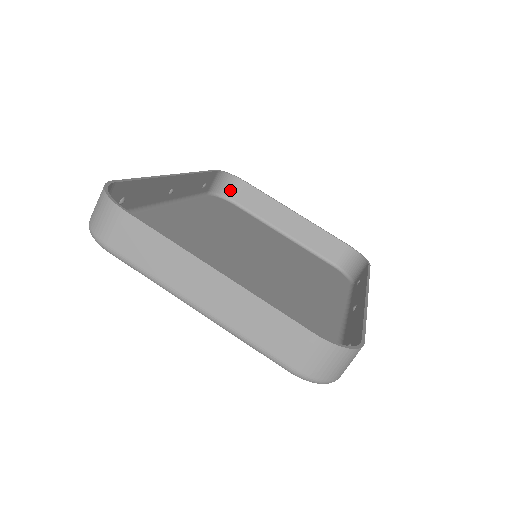
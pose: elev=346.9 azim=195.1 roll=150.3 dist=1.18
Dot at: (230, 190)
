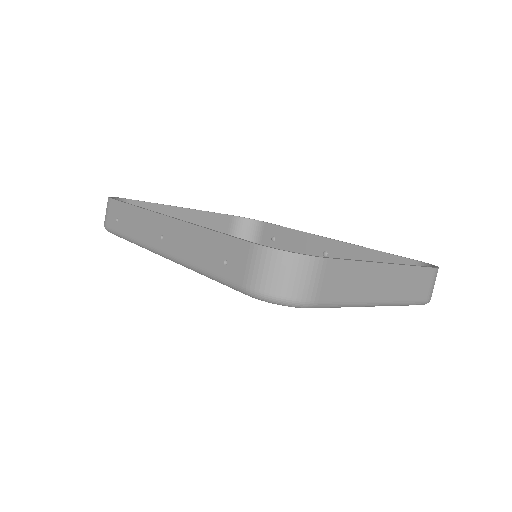
Dot at: occluded
